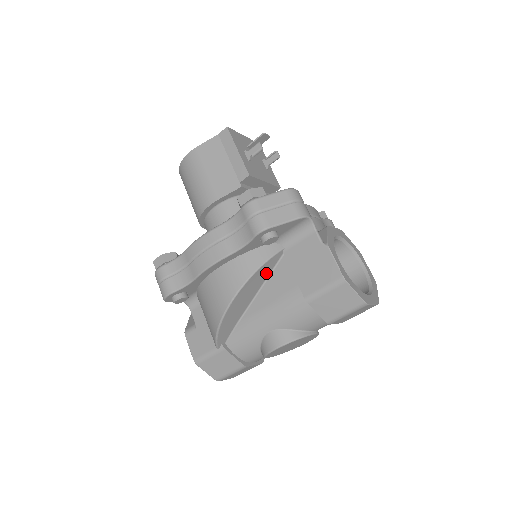
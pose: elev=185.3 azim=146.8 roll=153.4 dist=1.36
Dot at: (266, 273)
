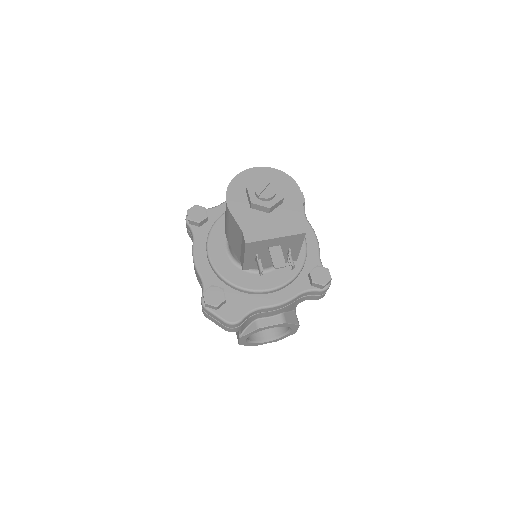
Dot at: occluded
